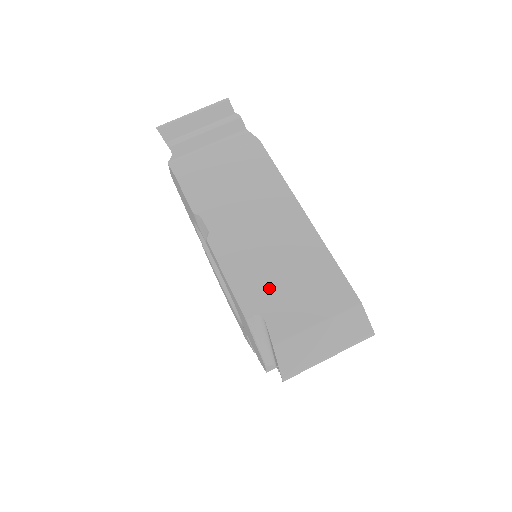
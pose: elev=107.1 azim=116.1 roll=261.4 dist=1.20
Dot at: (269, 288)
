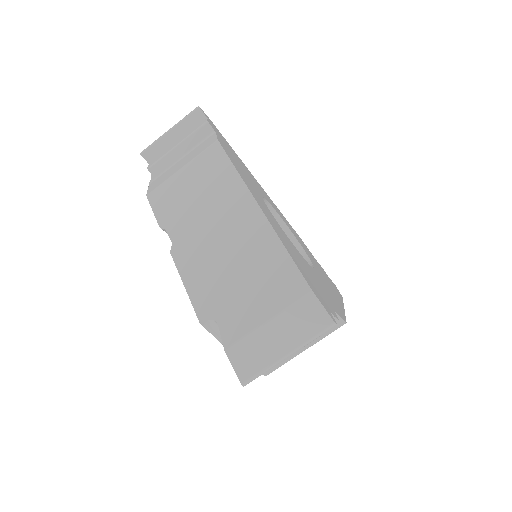
Dot at: (222, 290)
